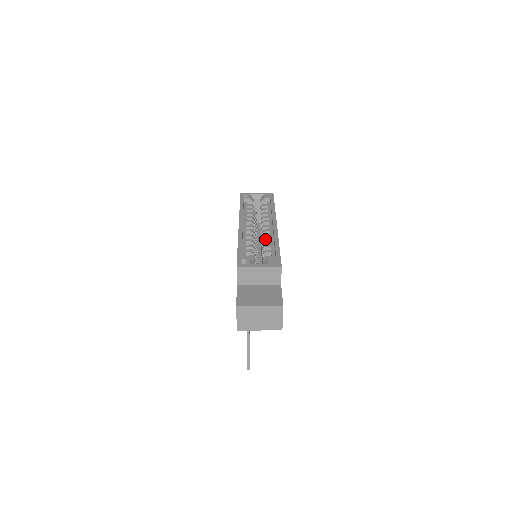
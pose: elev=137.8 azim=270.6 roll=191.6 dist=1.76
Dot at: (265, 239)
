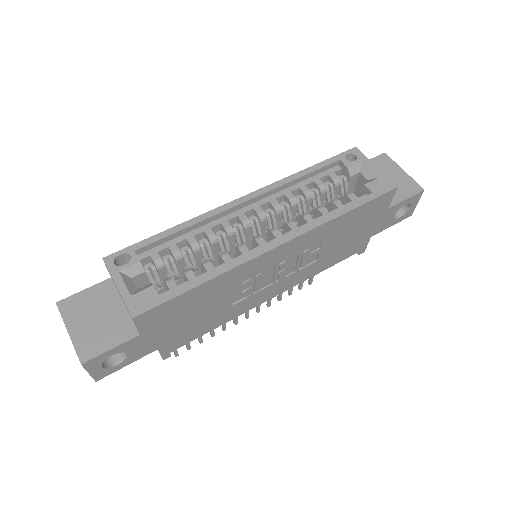
Dot at: occluded
